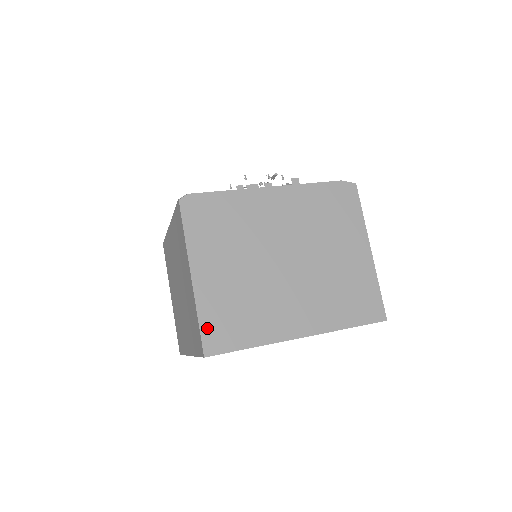
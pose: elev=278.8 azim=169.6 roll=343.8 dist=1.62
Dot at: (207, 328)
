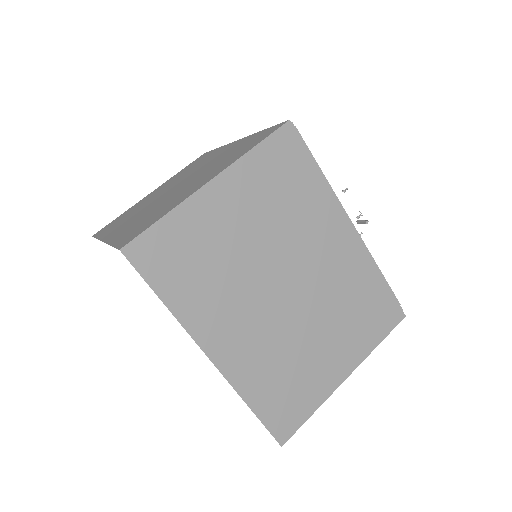
Dot at: (159, 234)
